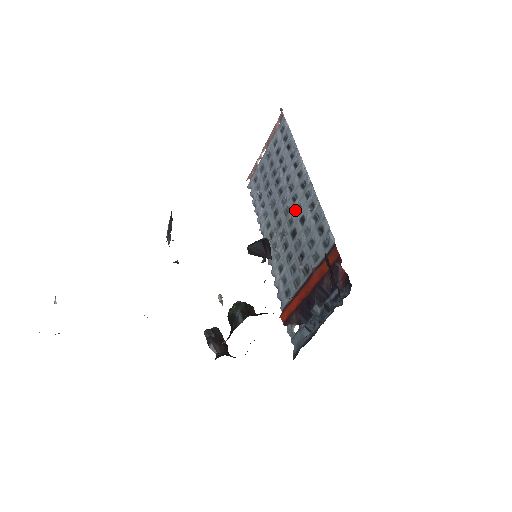
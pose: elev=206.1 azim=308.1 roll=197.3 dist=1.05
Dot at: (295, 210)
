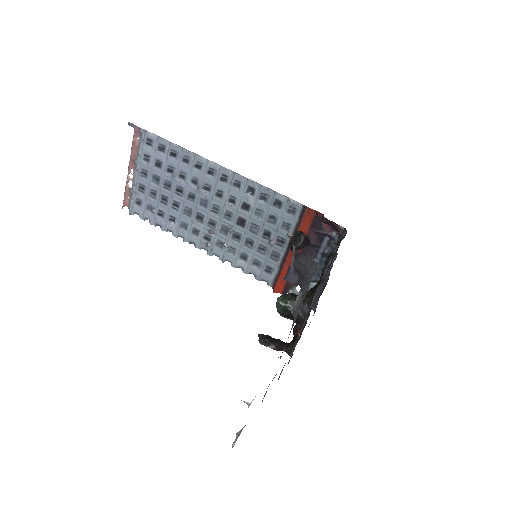
Dot at: (228, 203)
